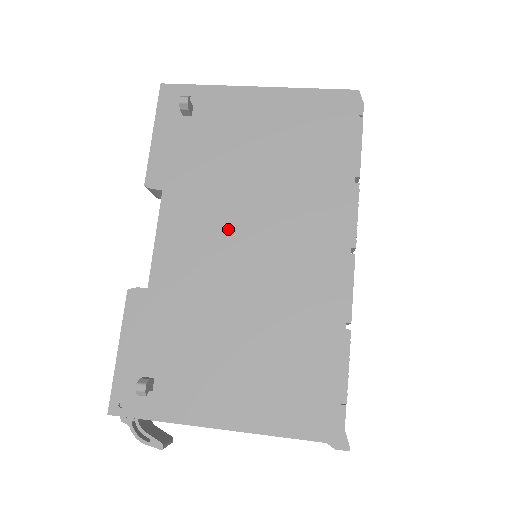
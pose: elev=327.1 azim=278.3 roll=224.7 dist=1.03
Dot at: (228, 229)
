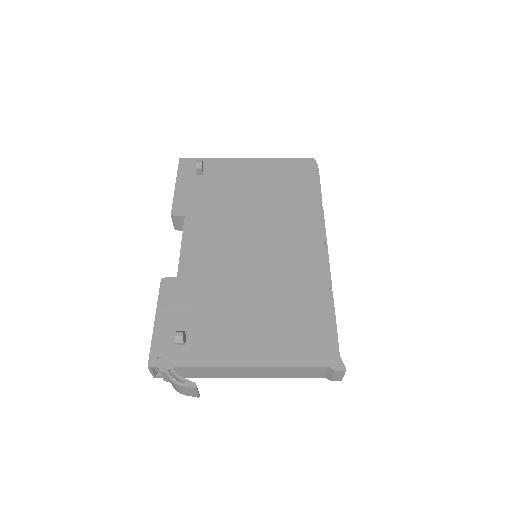
Dot at: (235, 236)
